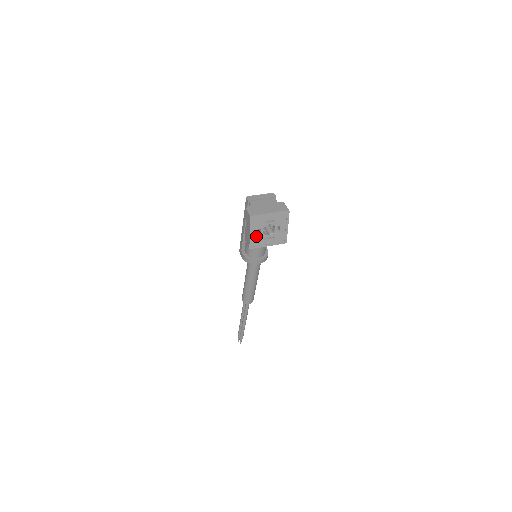
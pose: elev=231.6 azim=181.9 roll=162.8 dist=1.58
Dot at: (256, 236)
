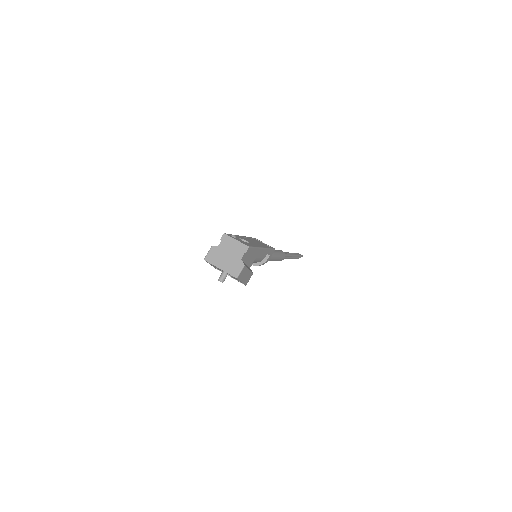
Dot at: occluded
